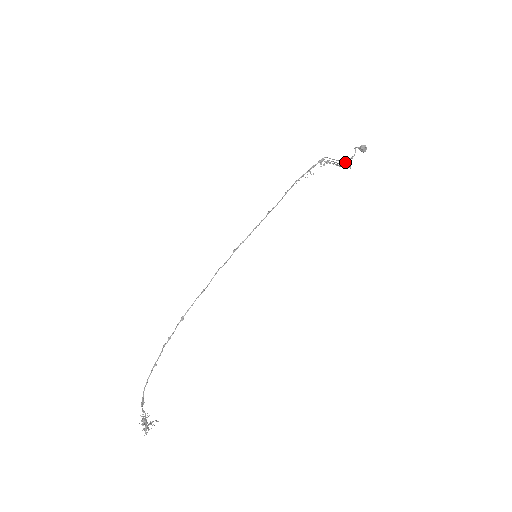
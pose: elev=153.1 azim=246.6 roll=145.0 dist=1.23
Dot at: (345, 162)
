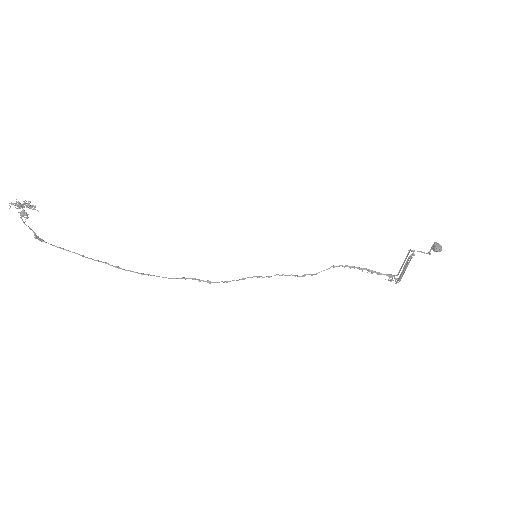
Dot at: (410, 250)
